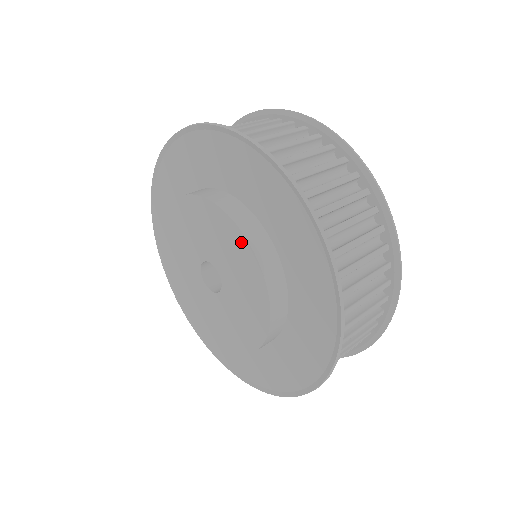
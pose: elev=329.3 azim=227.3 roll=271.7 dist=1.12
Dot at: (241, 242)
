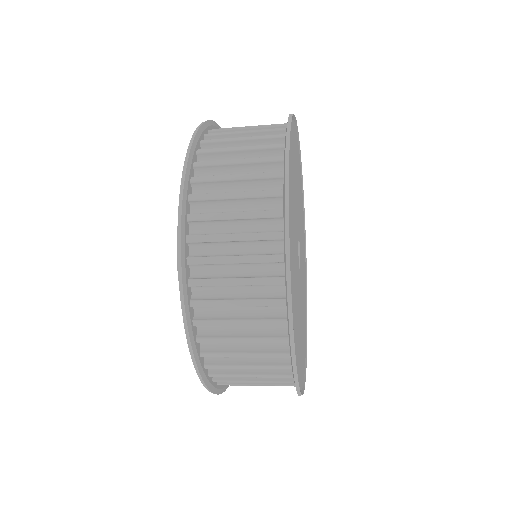
Dot at: occluded
